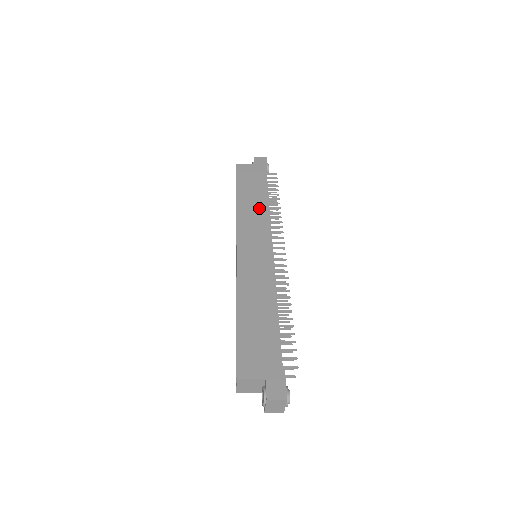
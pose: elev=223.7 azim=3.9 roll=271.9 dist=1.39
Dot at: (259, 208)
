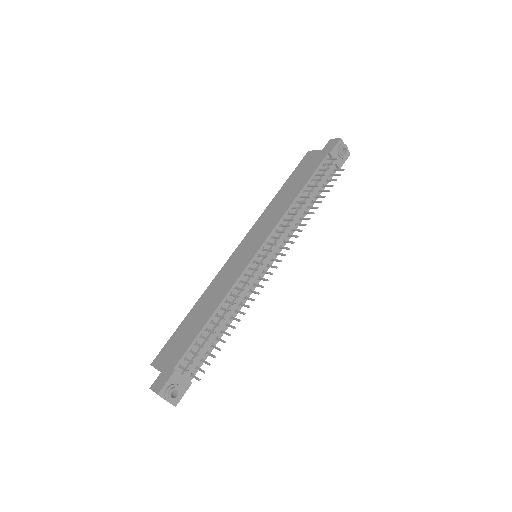
Dot at: (285, 204)
